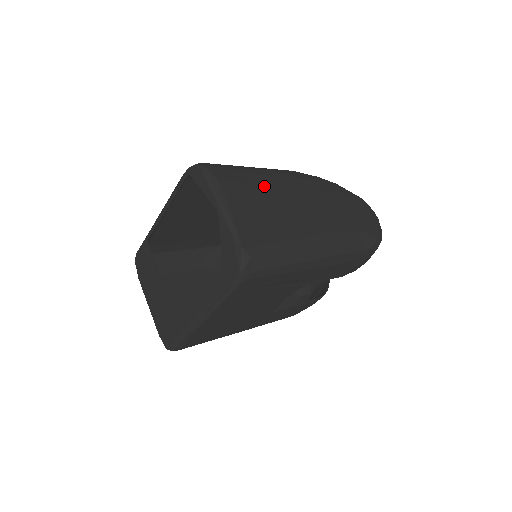
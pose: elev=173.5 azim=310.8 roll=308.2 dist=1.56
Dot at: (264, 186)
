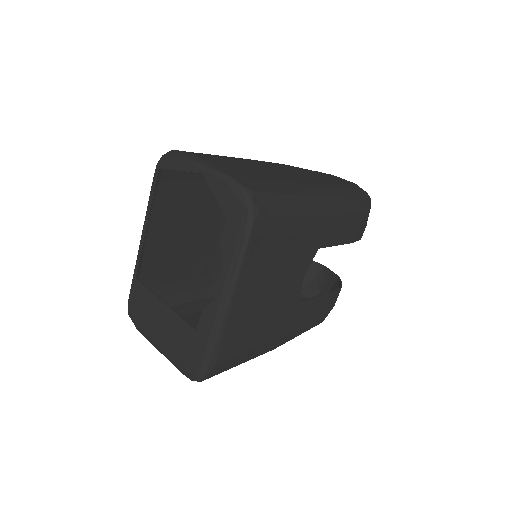
Dot at: (238, 161)
